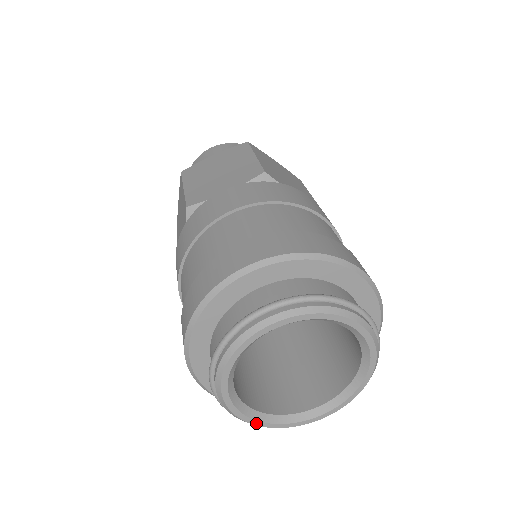
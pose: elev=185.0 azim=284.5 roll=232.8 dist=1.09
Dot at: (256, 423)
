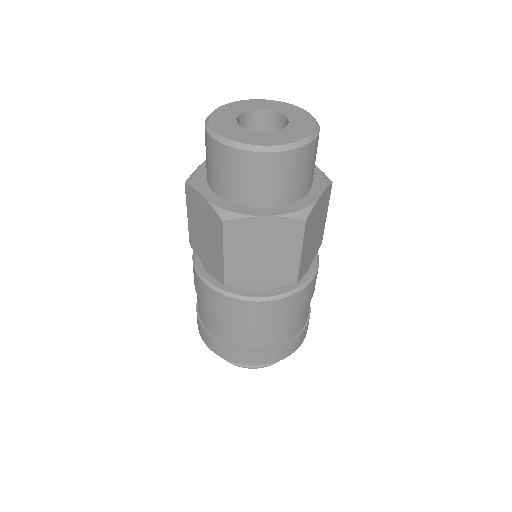
Dot at: occluded
